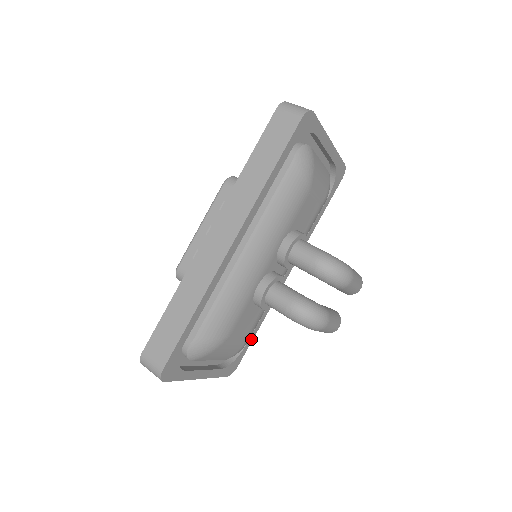
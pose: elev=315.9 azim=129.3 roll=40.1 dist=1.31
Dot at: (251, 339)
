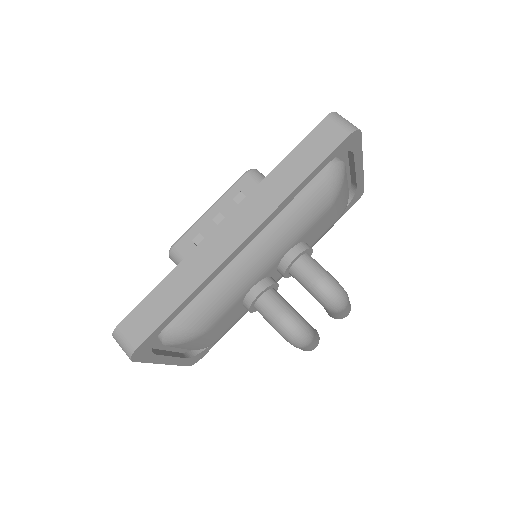
Dot at: occluded
